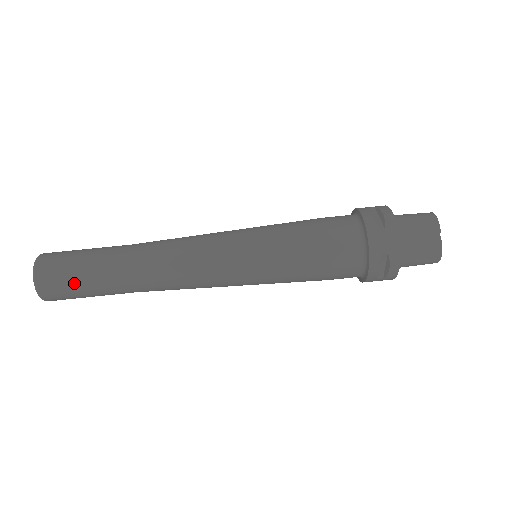
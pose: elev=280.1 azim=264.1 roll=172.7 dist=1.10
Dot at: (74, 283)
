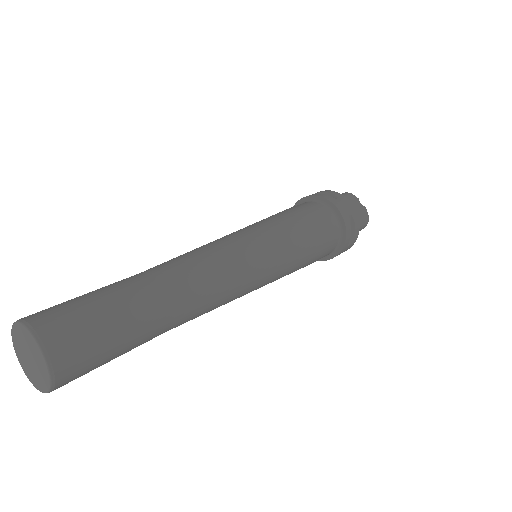
Dot at: (103, 330)
